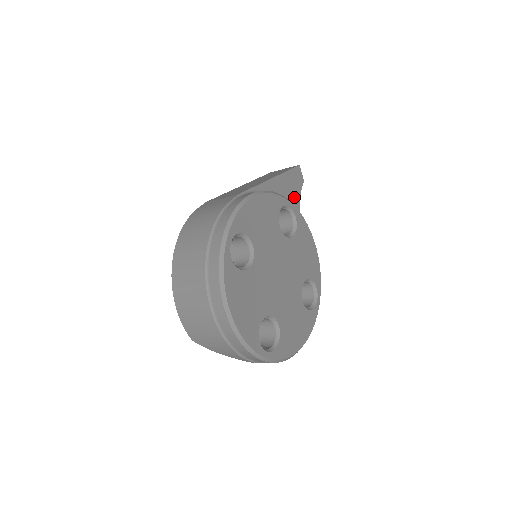
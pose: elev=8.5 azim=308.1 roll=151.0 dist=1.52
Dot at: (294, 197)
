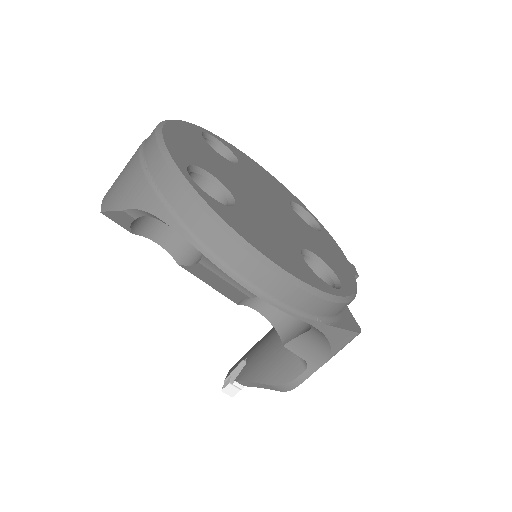
Dot at: occluded
